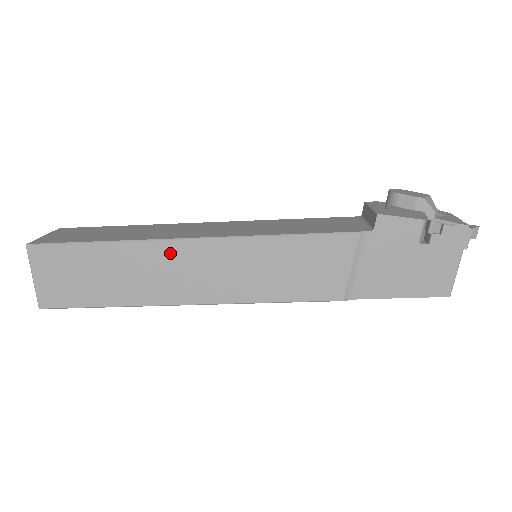
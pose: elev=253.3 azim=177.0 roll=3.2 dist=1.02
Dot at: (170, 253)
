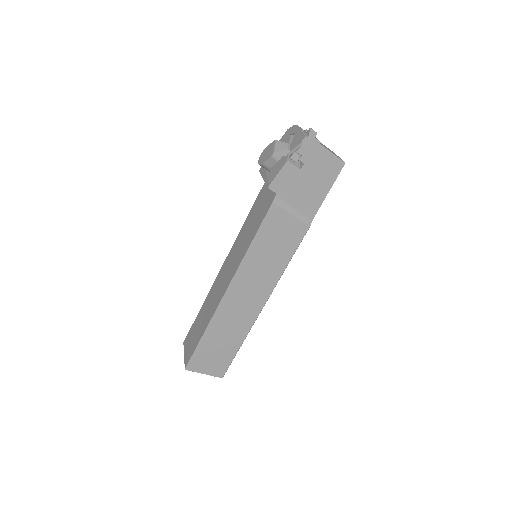
Dot at: (228, 306)
